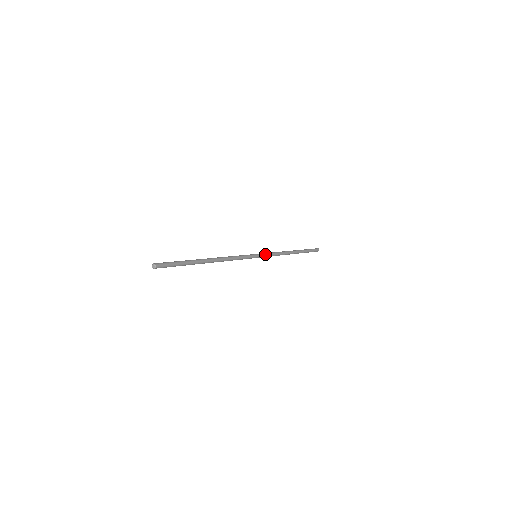
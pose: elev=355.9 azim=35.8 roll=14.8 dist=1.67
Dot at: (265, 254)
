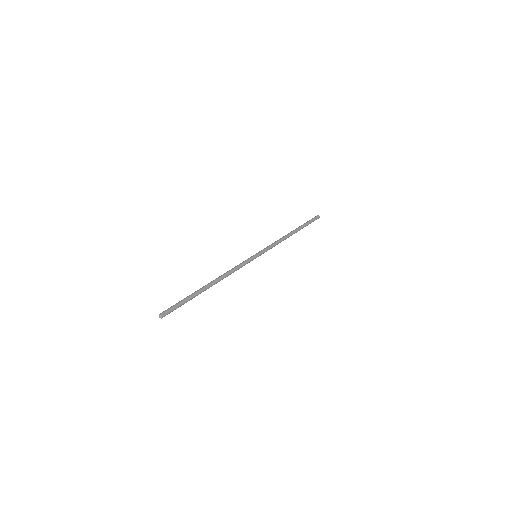
Dot at: (264, 249)
